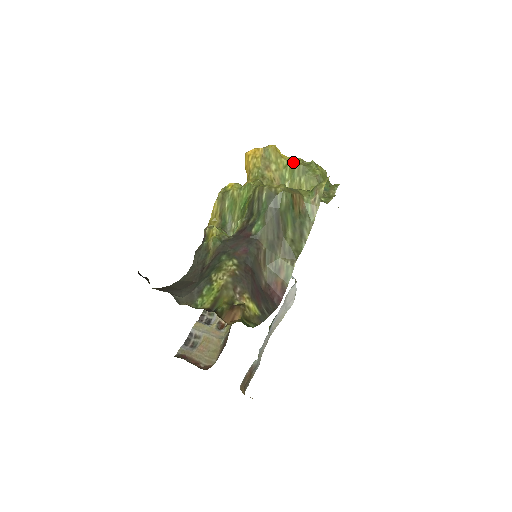
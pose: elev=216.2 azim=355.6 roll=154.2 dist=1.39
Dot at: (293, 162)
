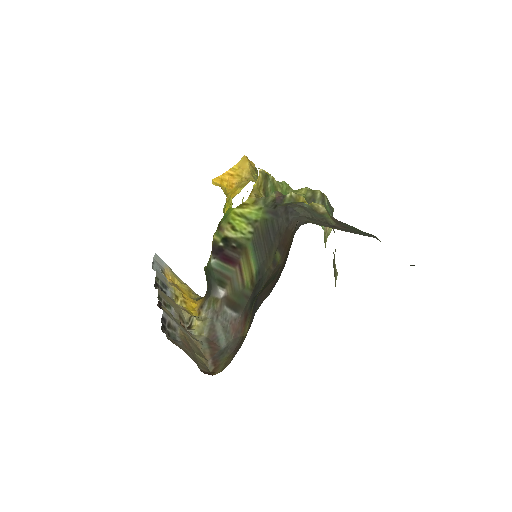
Dot at: occluded
